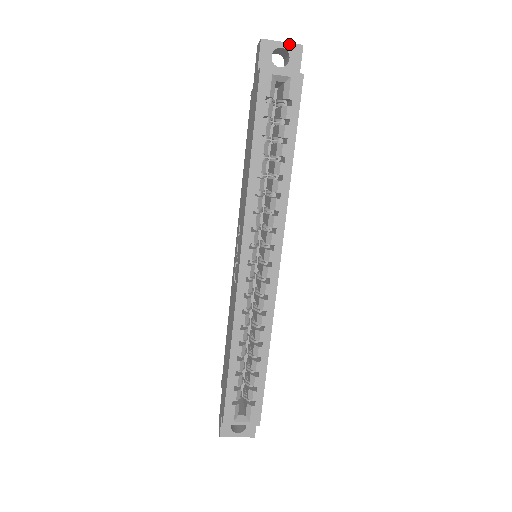
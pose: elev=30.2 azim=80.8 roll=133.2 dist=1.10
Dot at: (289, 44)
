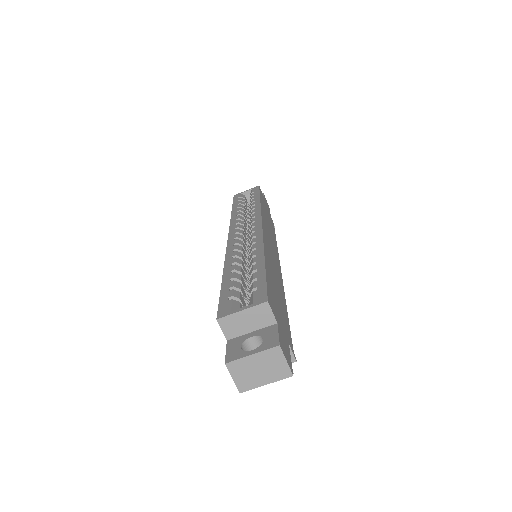
Dot at: occluded
